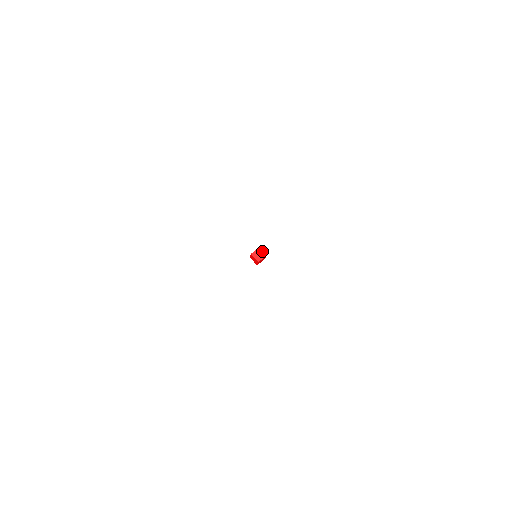
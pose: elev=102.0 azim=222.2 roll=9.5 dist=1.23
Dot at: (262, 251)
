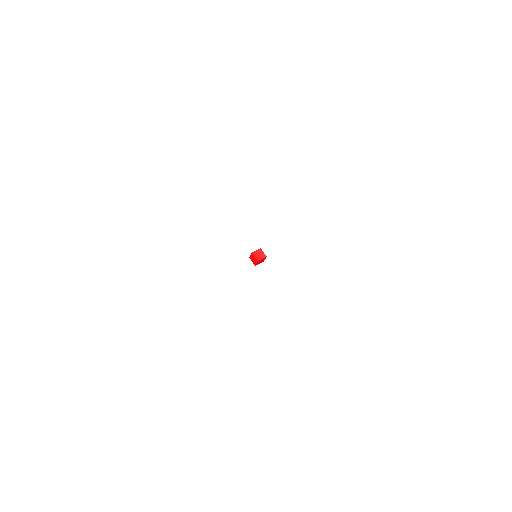
Dot at: (263, 252)
